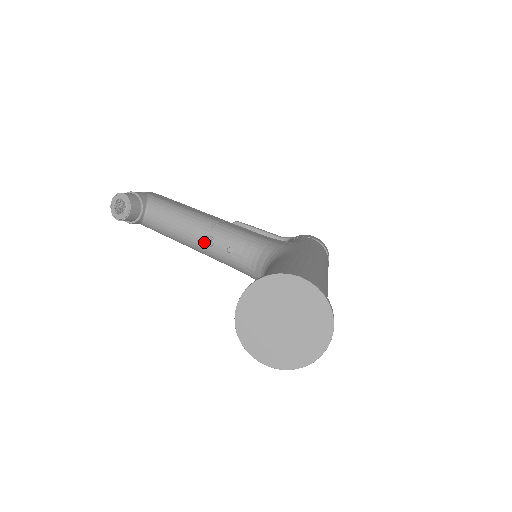
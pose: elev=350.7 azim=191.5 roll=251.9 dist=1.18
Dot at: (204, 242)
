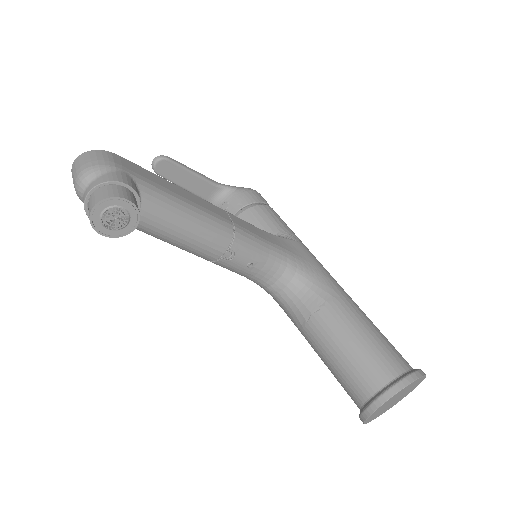
Dot at: (221, 256)
